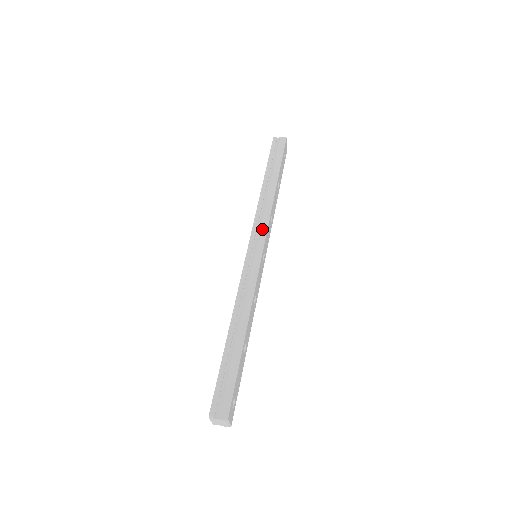
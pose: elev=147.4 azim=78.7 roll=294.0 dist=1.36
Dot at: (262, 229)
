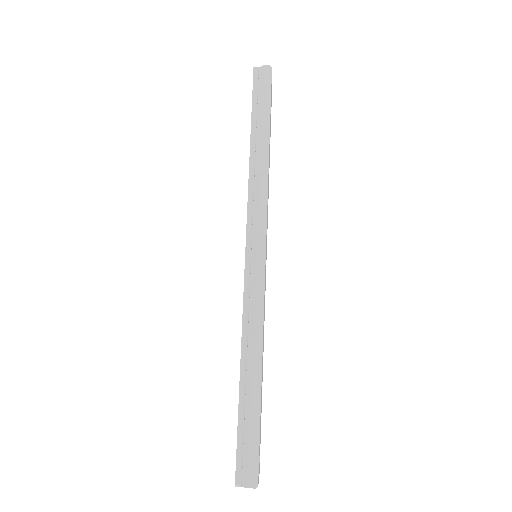
Dot at: (260, 220)
